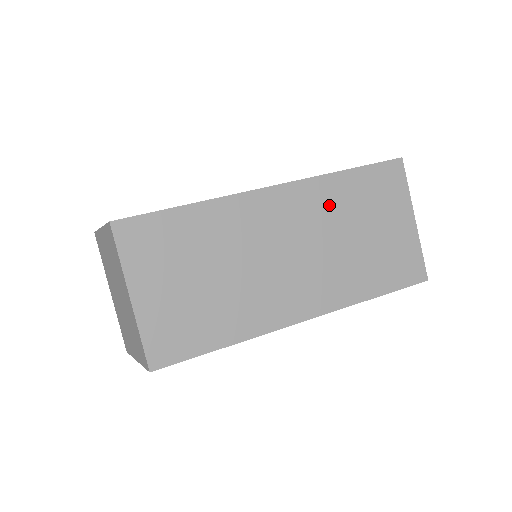
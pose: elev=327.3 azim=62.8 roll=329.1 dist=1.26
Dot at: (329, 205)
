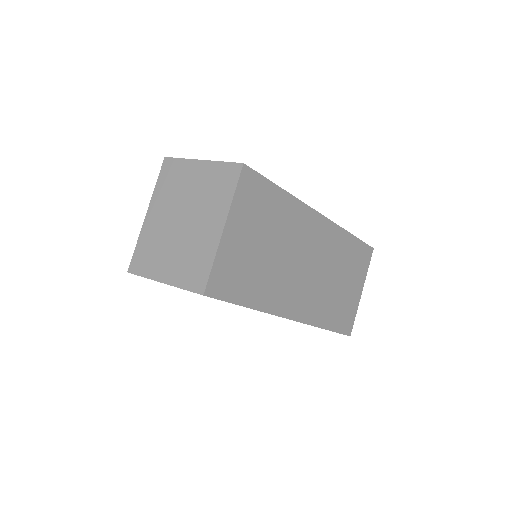
Dot at: (337, 250)
